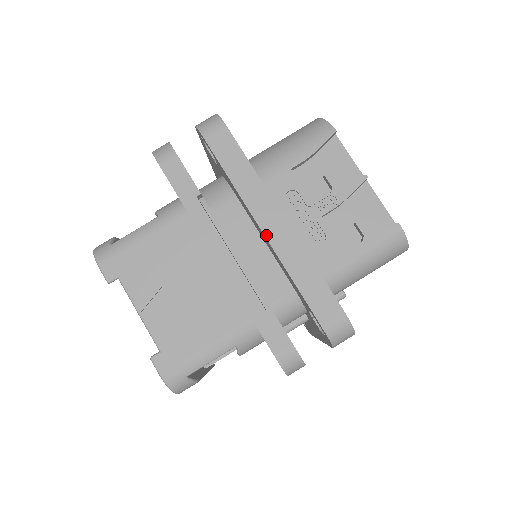
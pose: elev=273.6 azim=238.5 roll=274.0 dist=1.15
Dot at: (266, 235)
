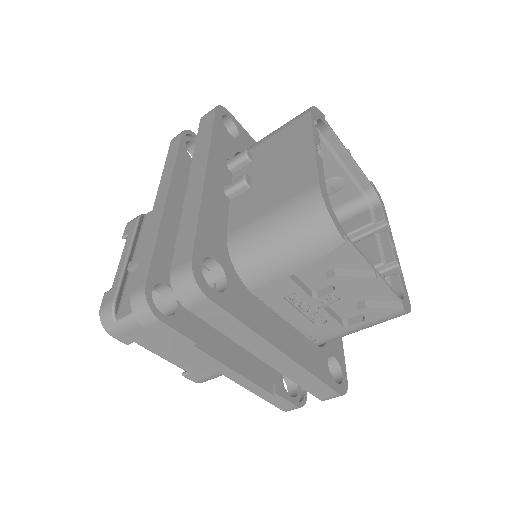
Dot at: (268, 363)
